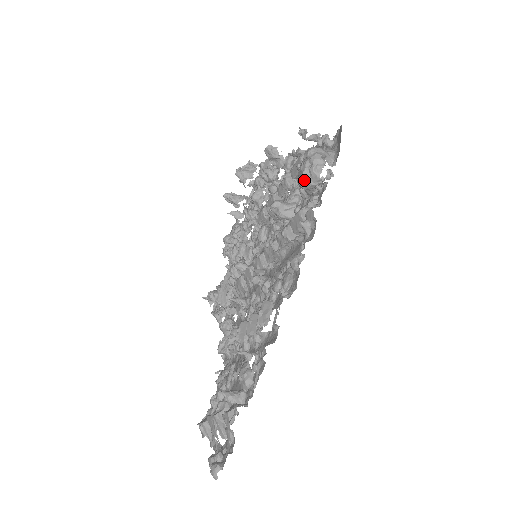
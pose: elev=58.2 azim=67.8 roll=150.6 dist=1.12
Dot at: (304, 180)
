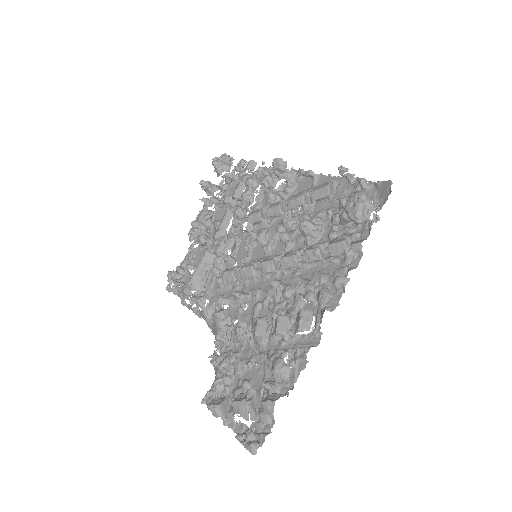
Dot at: (355, 218)
